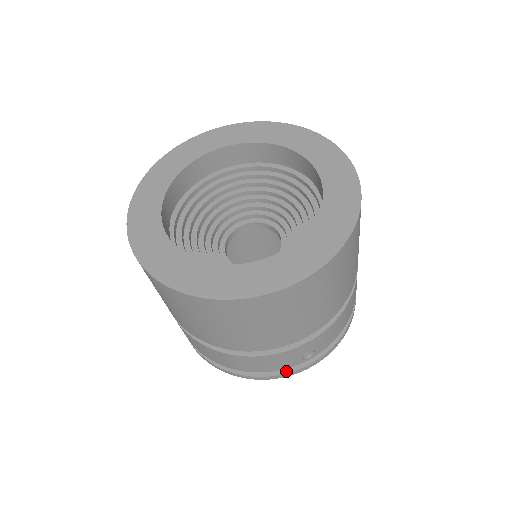
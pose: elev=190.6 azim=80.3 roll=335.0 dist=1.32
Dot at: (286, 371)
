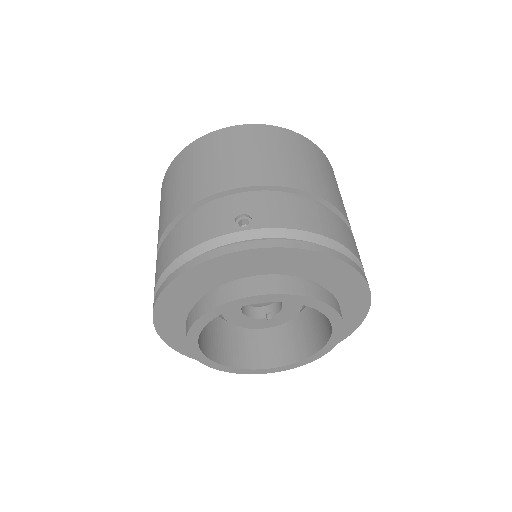
Dot at: (216, 251)
